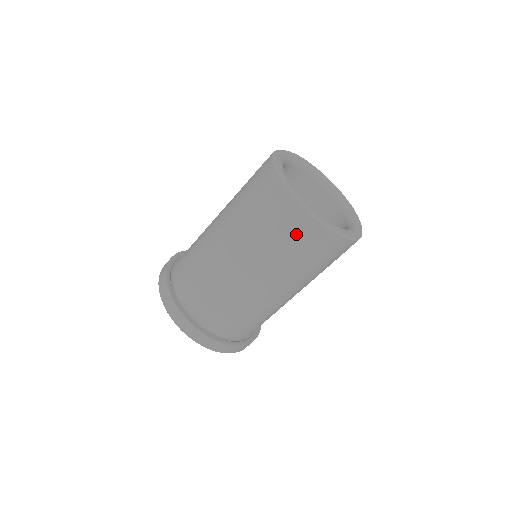
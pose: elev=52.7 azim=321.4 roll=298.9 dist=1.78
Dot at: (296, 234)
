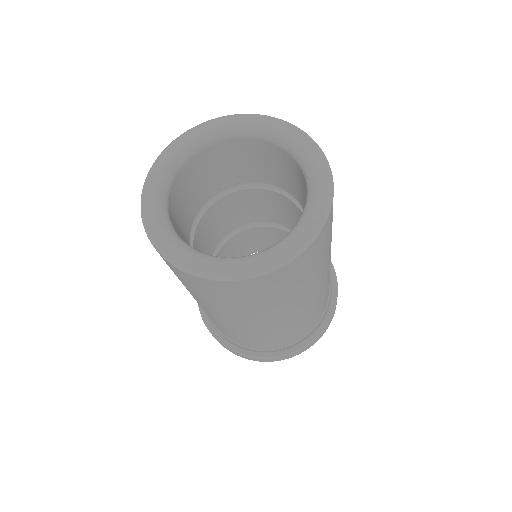
Dot at: occluded
